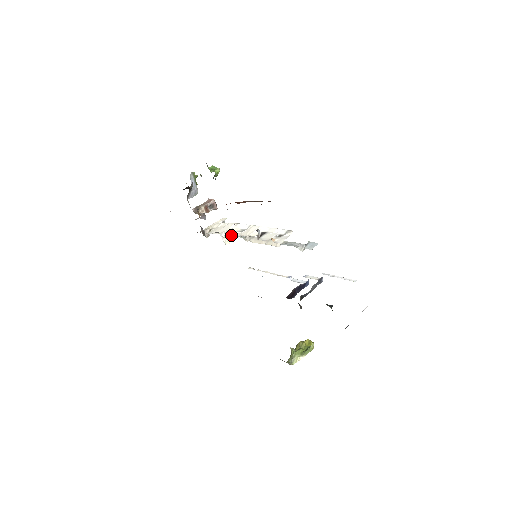
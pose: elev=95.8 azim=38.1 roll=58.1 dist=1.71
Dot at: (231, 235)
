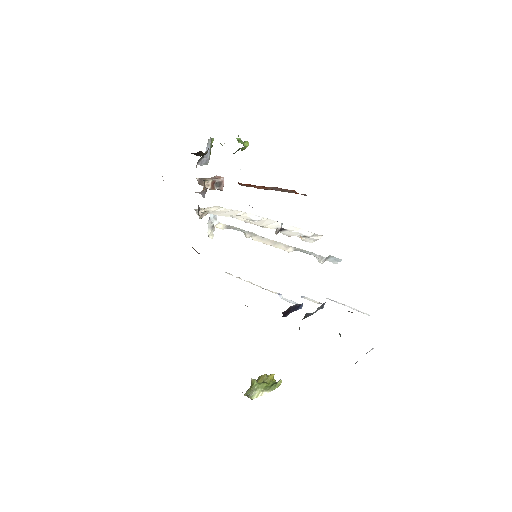
Dot at: (225, 226)
